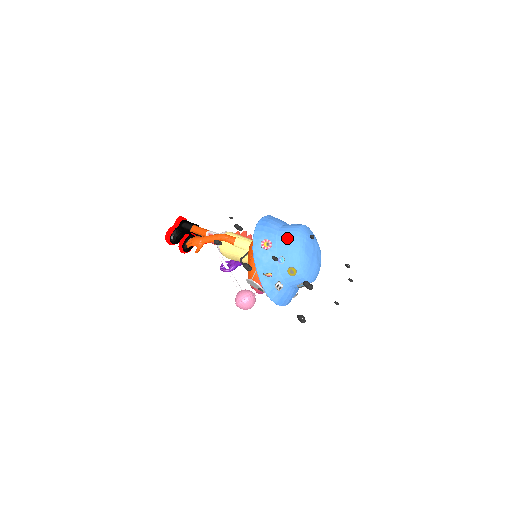
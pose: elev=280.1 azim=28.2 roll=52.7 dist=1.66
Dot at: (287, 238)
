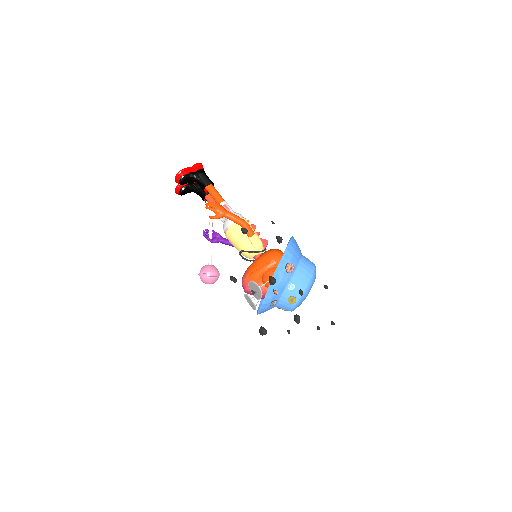
Dot at: (305, 272)
